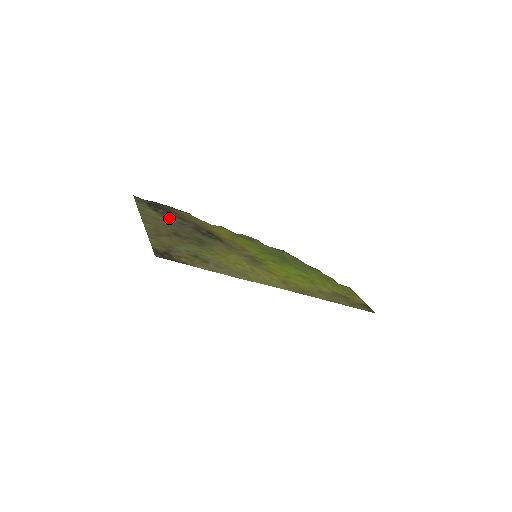
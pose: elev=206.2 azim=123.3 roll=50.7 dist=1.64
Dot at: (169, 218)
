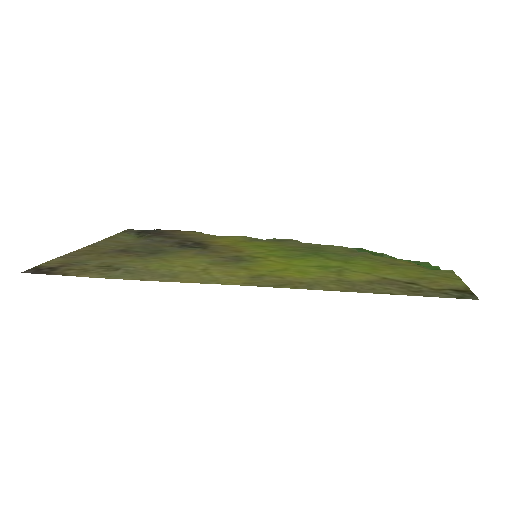
Dot at: (147, 239)
